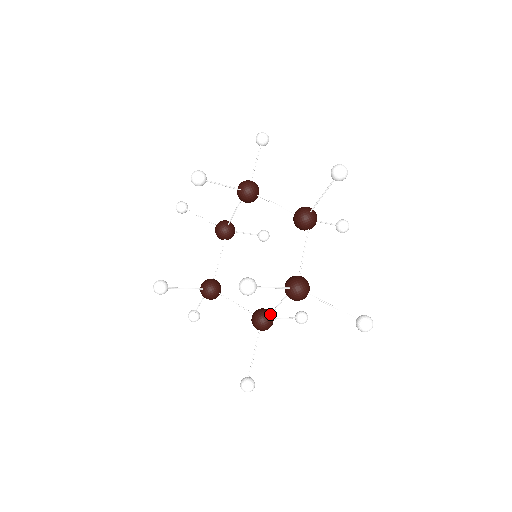
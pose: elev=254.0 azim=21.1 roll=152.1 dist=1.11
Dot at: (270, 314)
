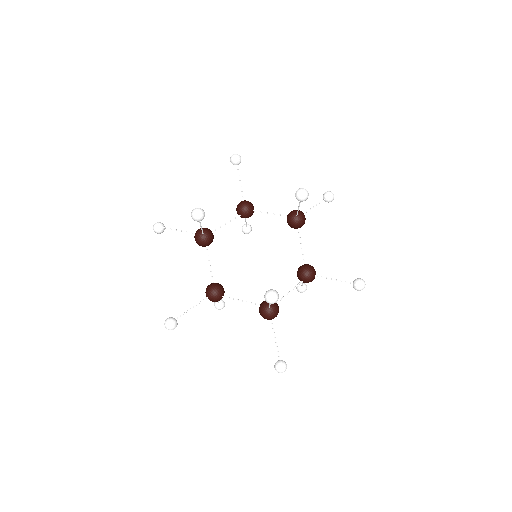
Dot at: (227, 297)
